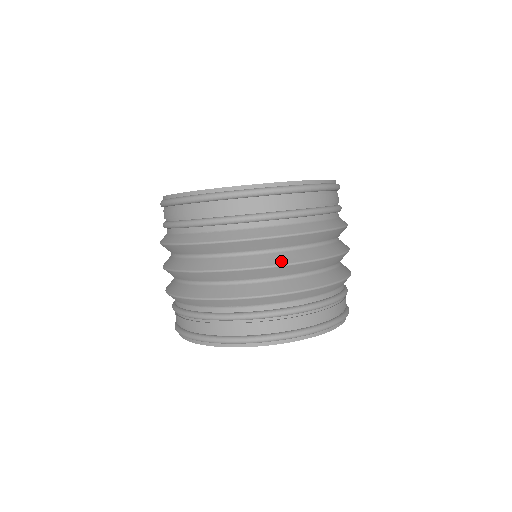
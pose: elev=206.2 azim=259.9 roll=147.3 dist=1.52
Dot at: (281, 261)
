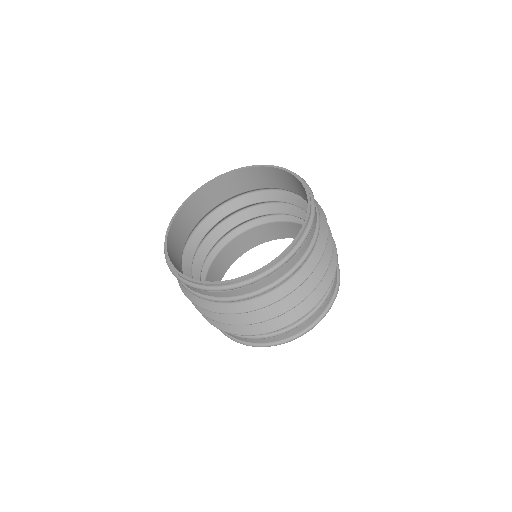
Dot at: (220, 319)
